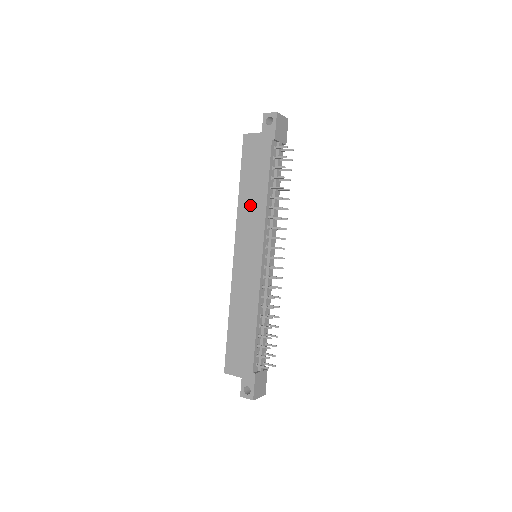
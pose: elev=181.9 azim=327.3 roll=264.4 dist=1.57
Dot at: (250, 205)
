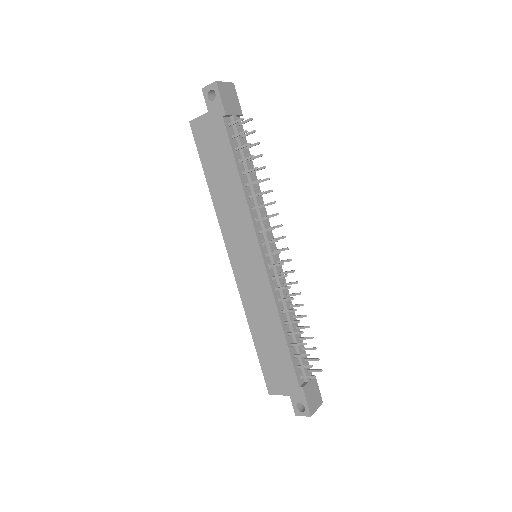
Dot at: (227, 202)
